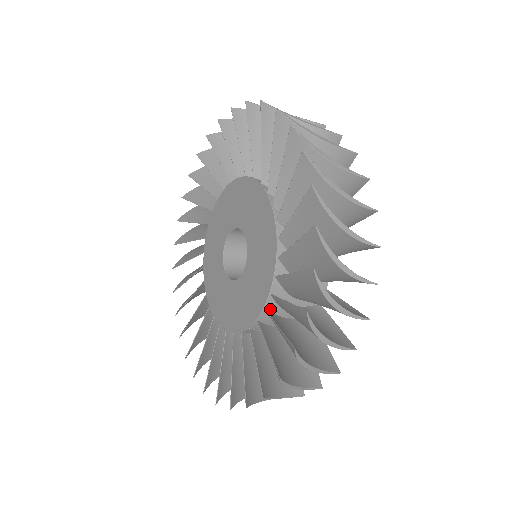
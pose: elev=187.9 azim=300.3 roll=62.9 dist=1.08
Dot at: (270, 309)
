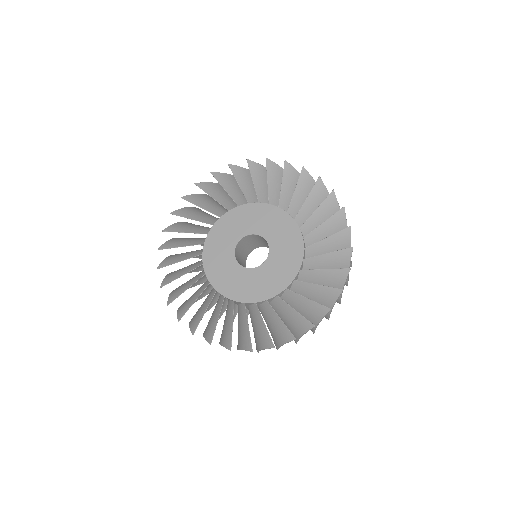
Dot at: (294, 281)
